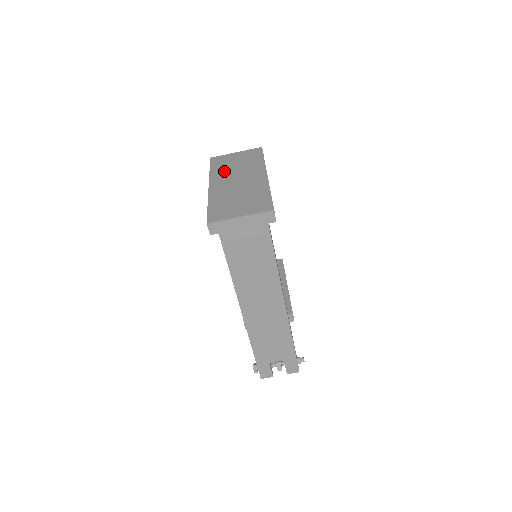
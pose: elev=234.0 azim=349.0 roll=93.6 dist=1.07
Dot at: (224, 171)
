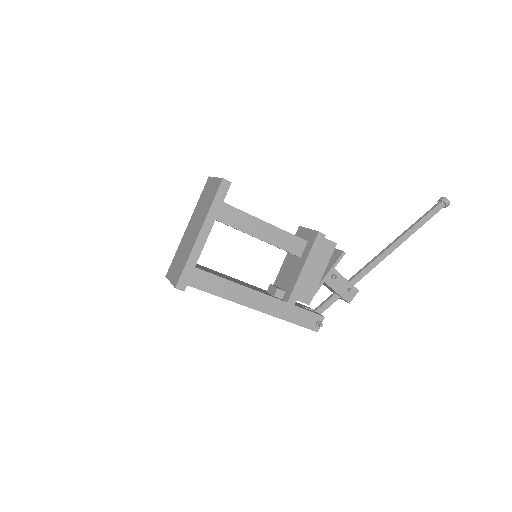
Dot at: (198, 208)
